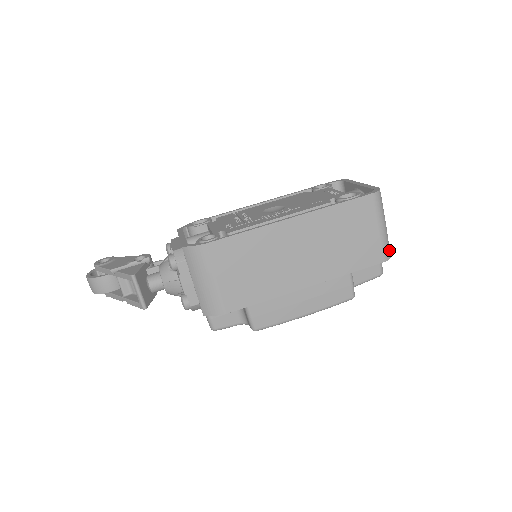
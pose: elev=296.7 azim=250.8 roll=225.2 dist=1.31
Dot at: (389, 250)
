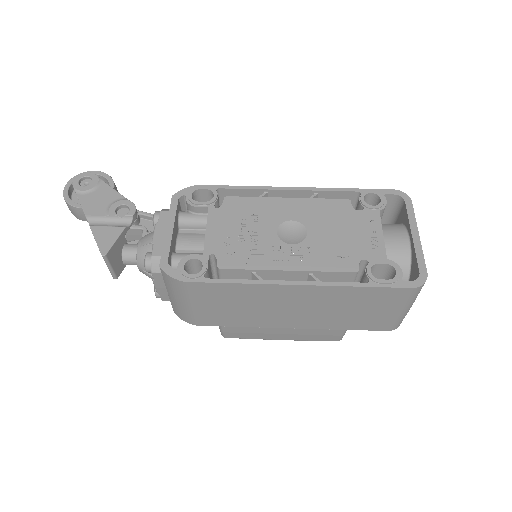
Dot at: occluded
